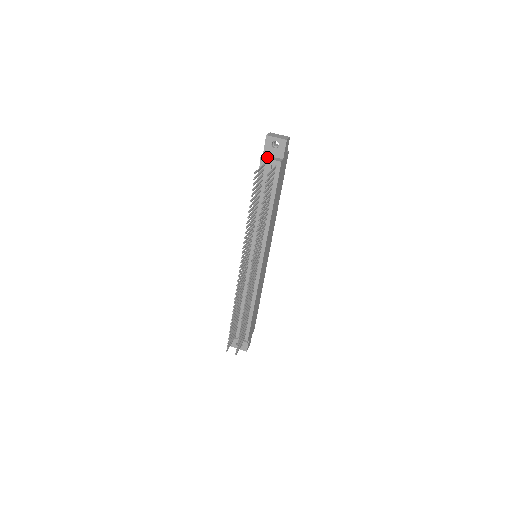
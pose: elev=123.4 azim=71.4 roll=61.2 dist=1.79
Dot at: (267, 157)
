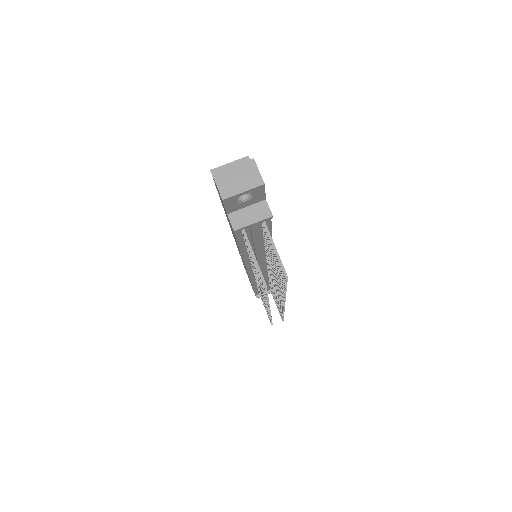
Dot at: (242, 221)
